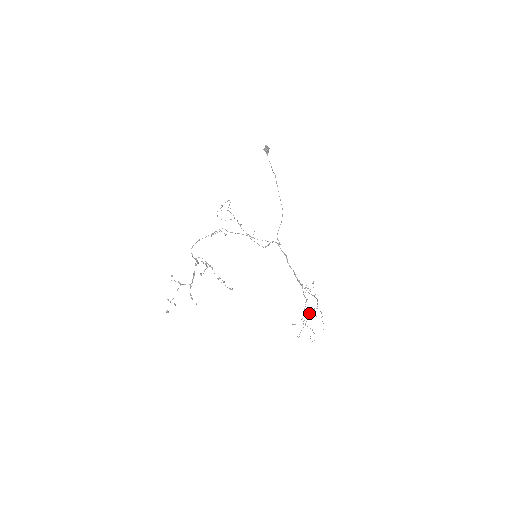
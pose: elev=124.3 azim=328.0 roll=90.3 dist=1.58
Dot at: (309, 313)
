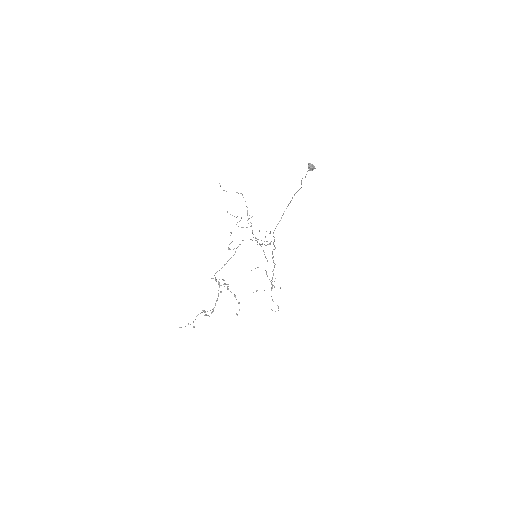
Dot at: occluded
